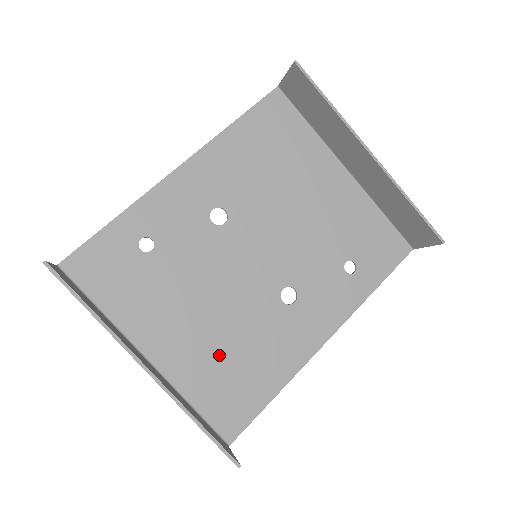
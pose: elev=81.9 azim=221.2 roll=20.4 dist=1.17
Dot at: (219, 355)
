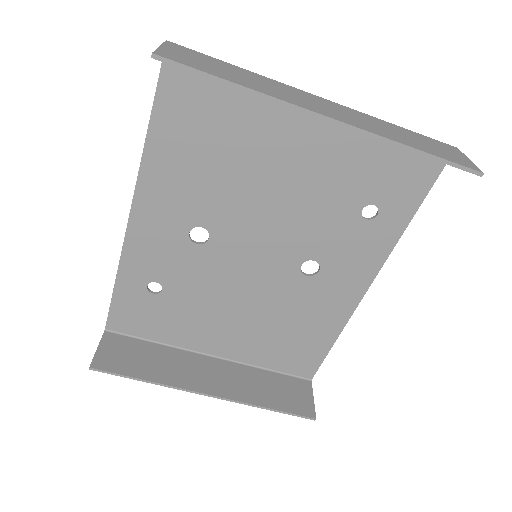
Dot at: (269, 334)
